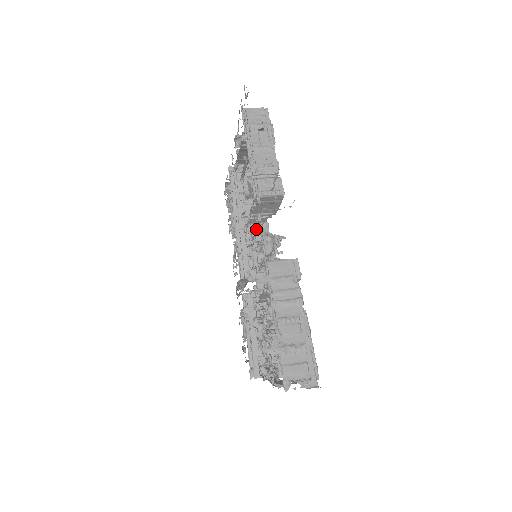
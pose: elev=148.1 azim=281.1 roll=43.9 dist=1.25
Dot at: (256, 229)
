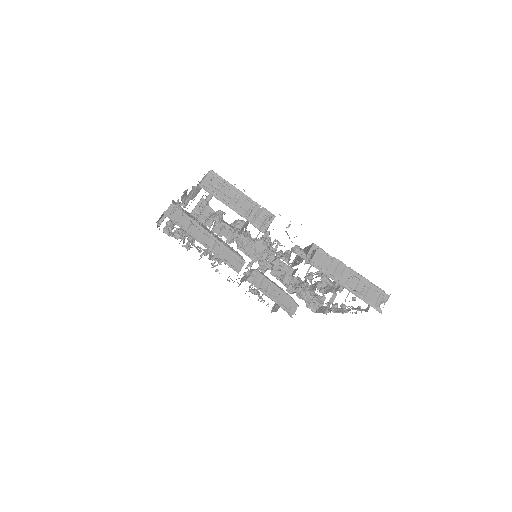
Dot at: occluded
